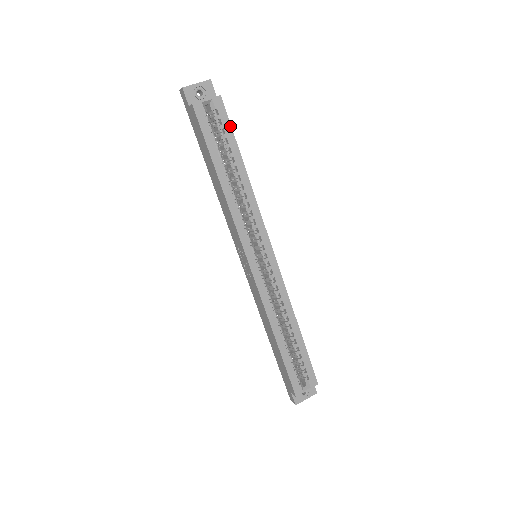
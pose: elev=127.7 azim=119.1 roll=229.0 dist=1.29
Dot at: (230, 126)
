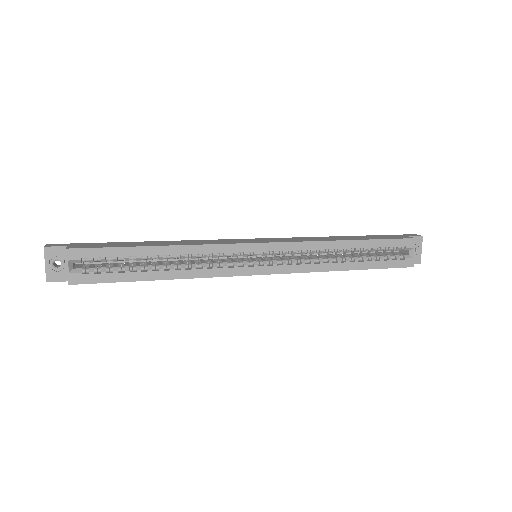
Dot at: (105, 249)
